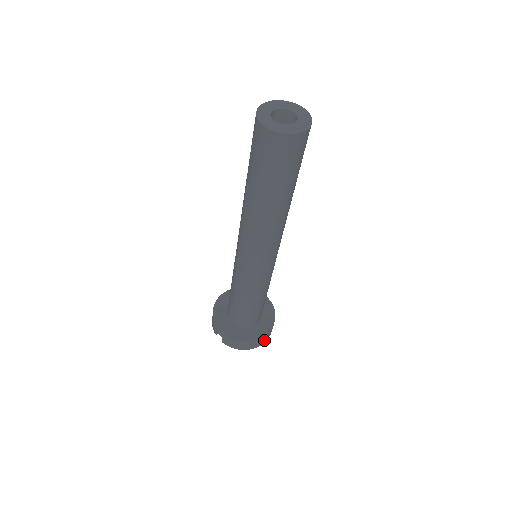
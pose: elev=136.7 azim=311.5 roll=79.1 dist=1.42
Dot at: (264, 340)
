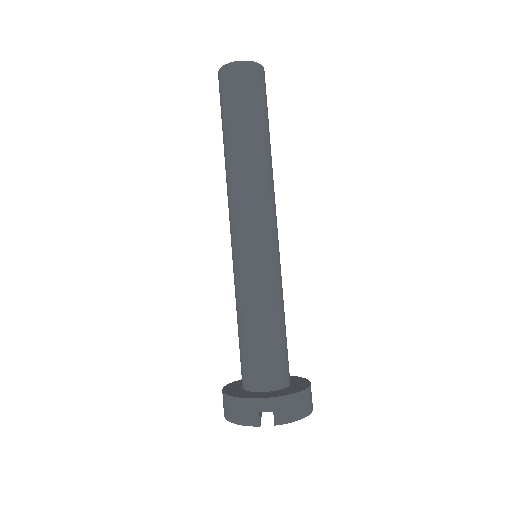
Dot at: occluded
